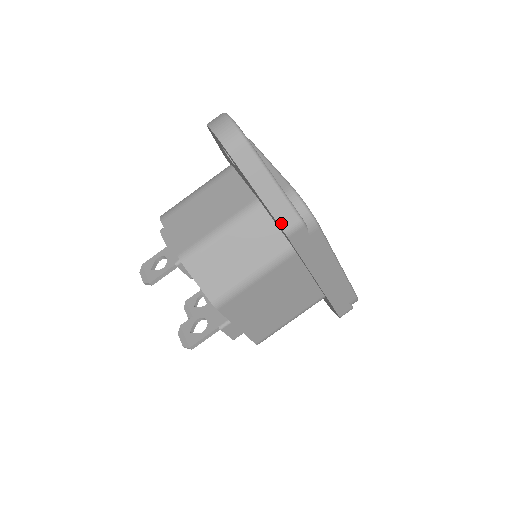
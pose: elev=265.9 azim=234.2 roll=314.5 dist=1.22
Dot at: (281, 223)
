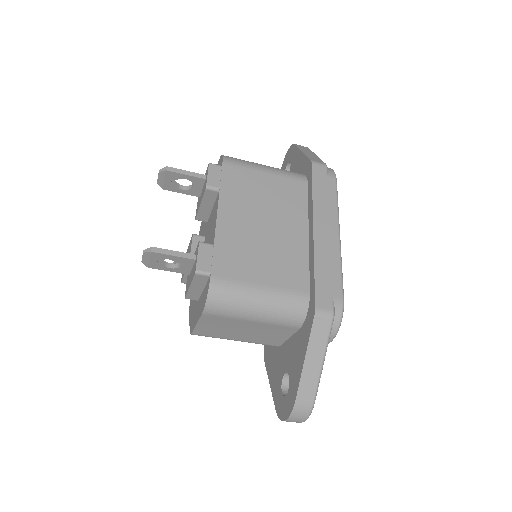
Dot at: occluded
